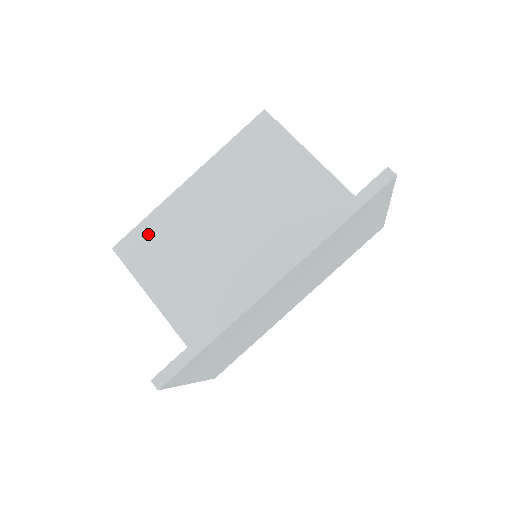
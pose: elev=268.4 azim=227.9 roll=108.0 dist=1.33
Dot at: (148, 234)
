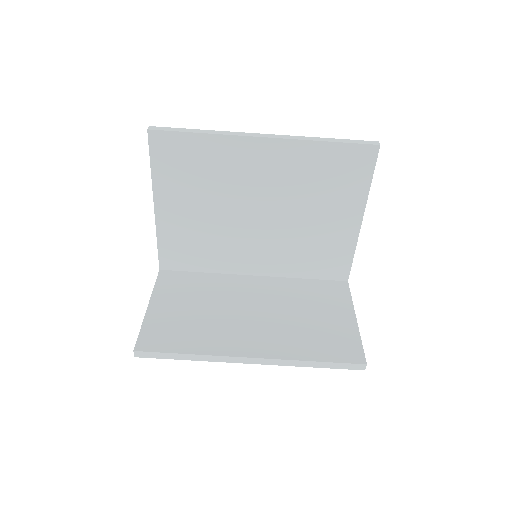
Dot at: (190, 149)
